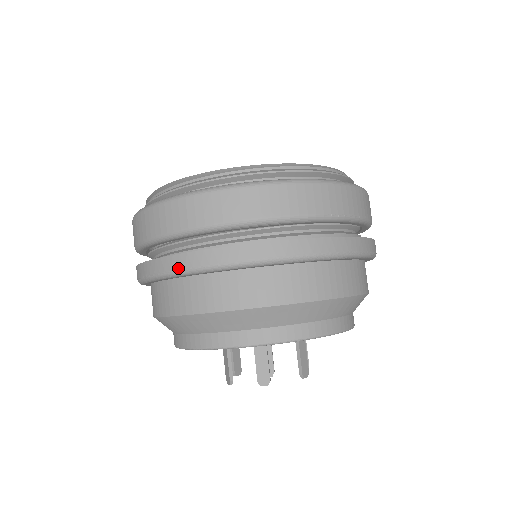
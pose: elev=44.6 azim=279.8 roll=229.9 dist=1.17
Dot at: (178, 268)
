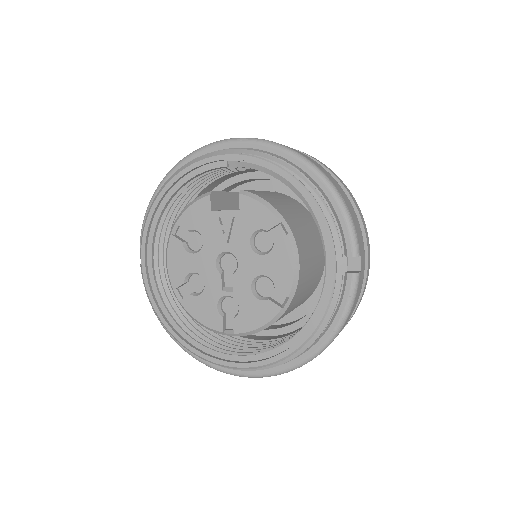
Dot at: occluded
